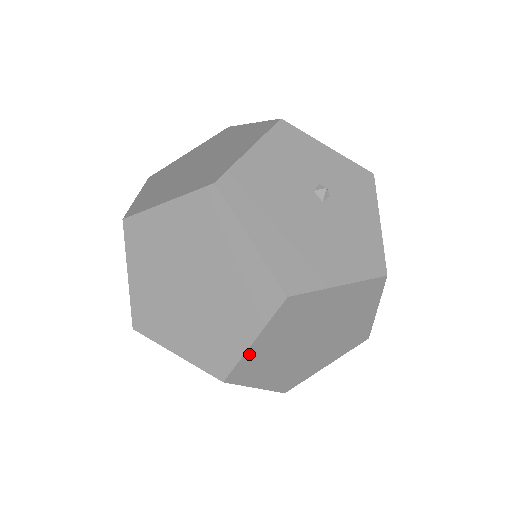
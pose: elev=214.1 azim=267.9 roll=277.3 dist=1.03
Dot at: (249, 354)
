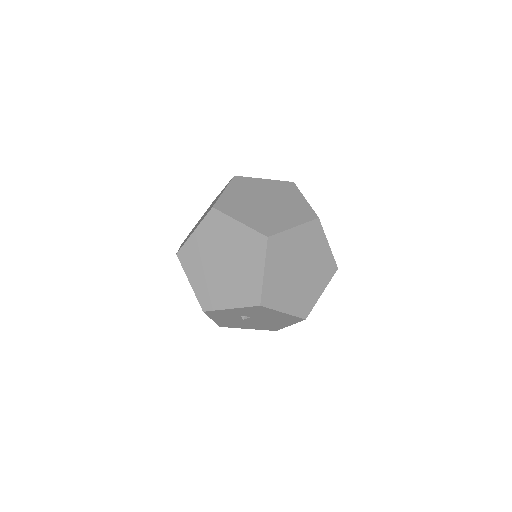
Dot at: (224, 196)
